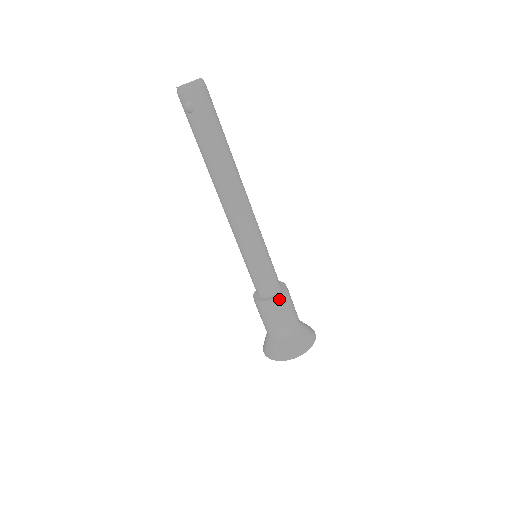
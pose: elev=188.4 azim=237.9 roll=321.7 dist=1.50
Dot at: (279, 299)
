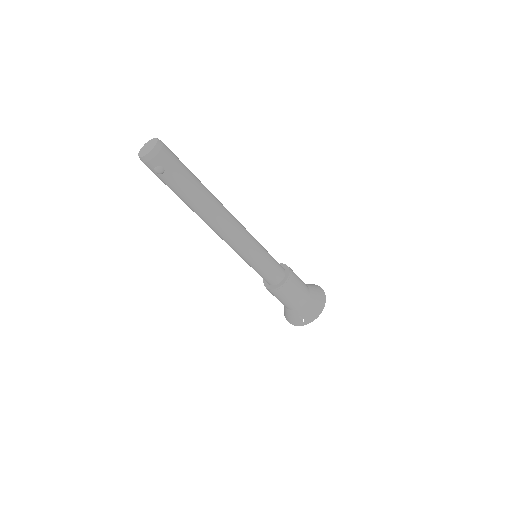
Dot at: (288, 281)
